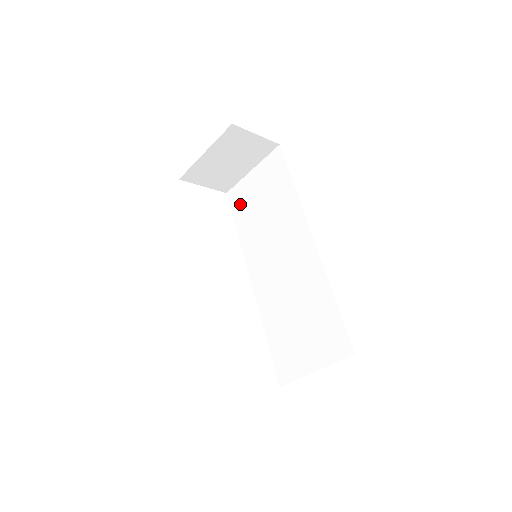
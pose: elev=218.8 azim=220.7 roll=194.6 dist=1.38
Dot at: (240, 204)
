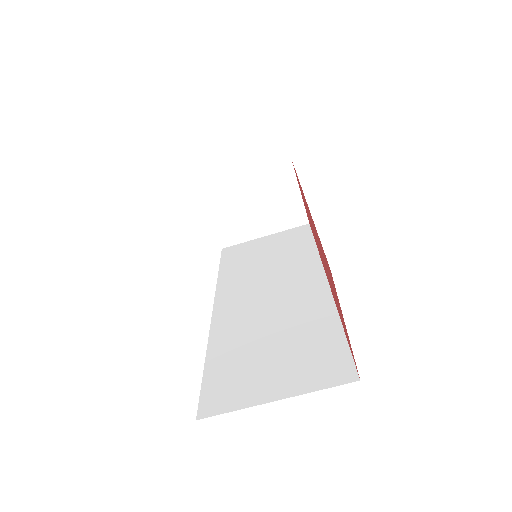
Dot at: (236, 255)
